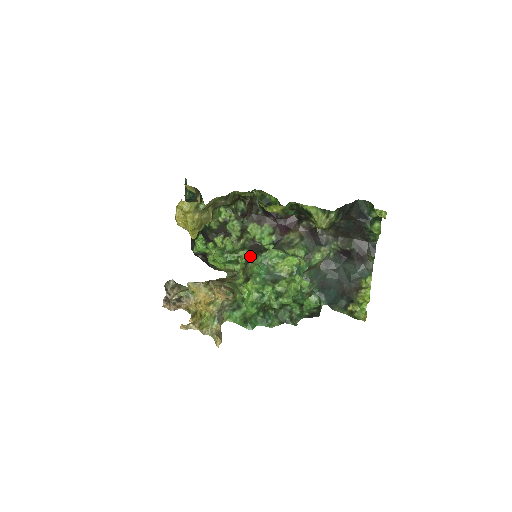
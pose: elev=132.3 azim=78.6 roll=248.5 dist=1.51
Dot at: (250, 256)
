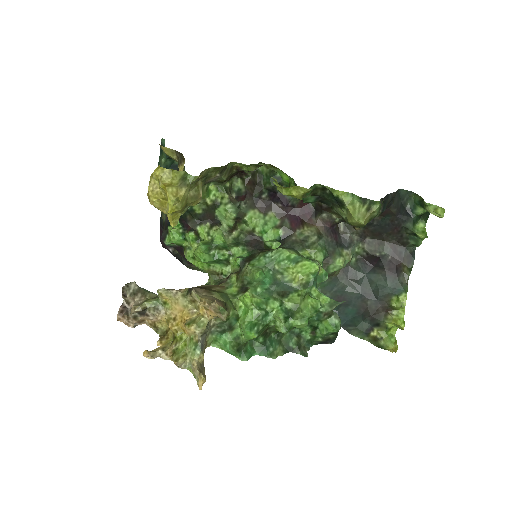
Dot at: (247, 255)
